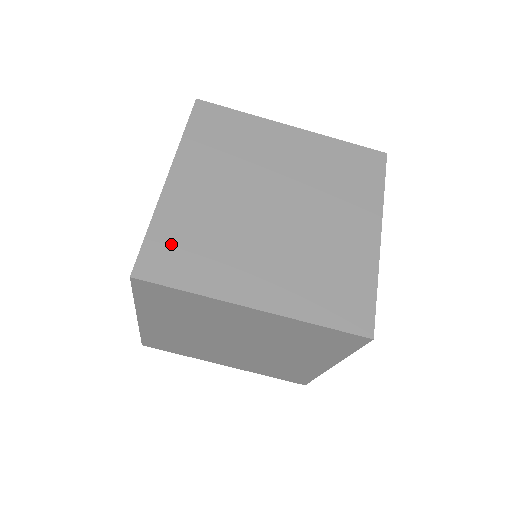
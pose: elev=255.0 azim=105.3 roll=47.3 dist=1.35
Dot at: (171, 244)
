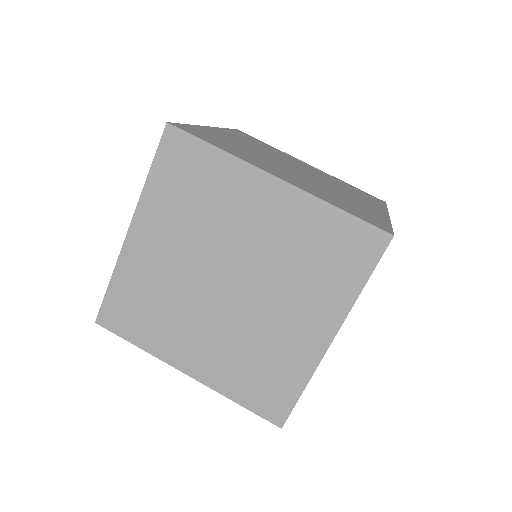
Dot at: (206, 135)
